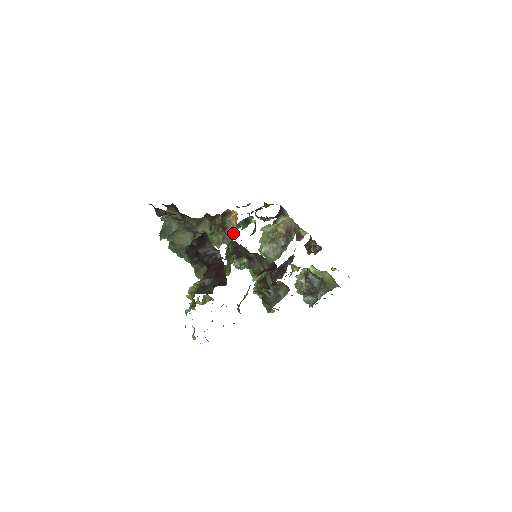
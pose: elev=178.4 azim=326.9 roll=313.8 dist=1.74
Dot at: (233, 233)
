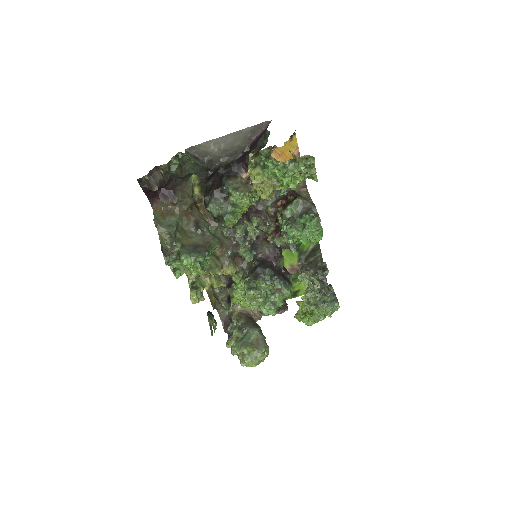
Dot at: (220, 249)
